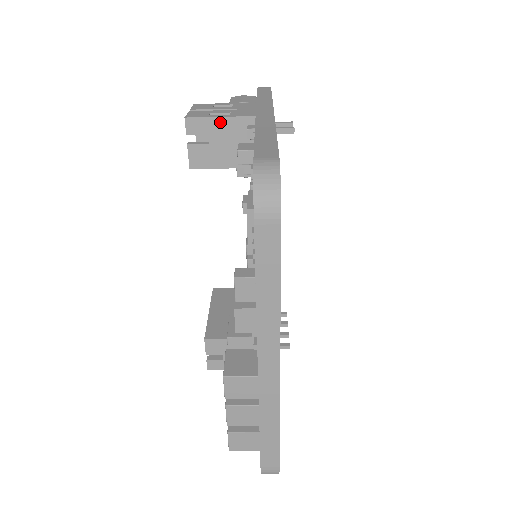
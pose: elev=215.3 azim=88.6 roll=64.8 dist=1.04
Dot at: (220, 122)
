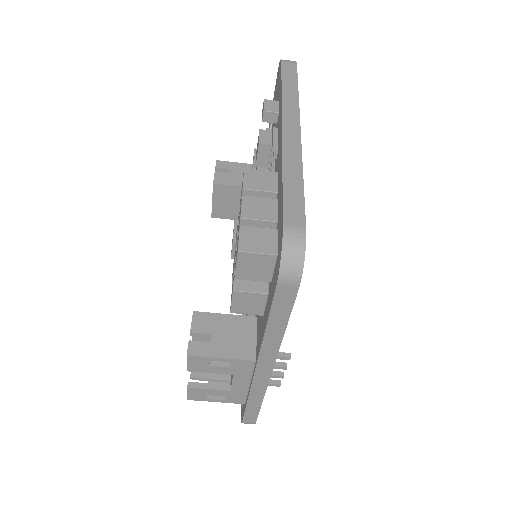
Dot at: (239, 165)
